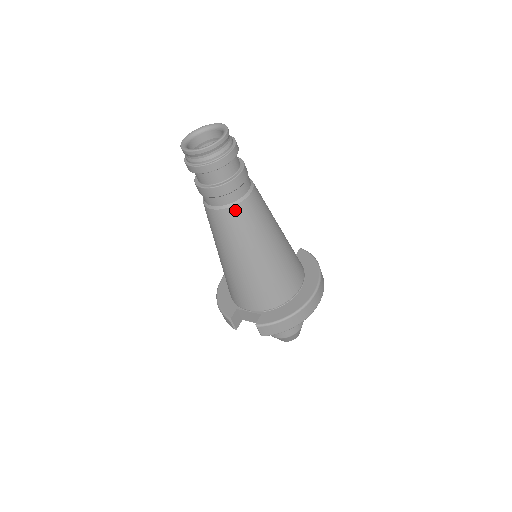
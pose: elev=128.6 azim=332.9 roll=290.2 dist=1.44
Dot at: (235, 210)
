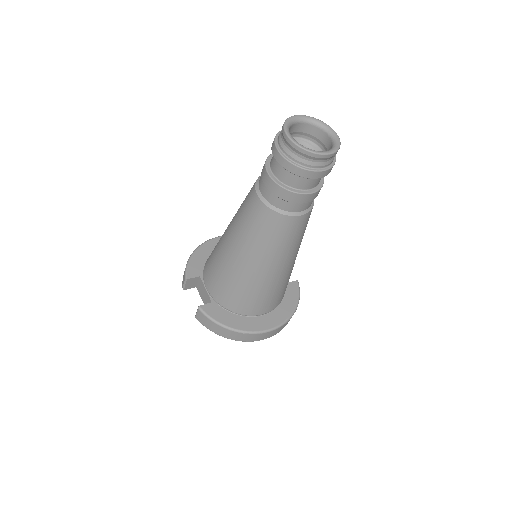
Dot at: (273, 216)
